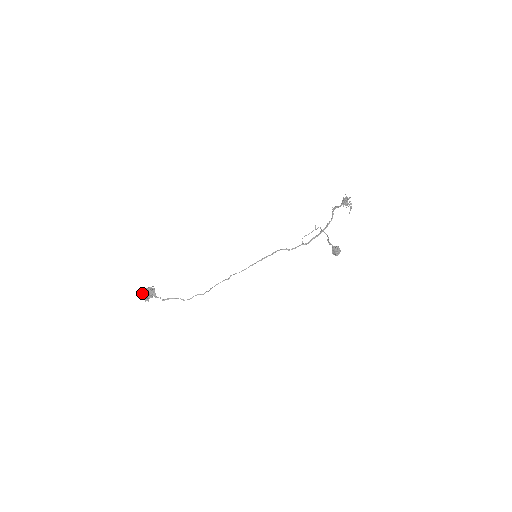
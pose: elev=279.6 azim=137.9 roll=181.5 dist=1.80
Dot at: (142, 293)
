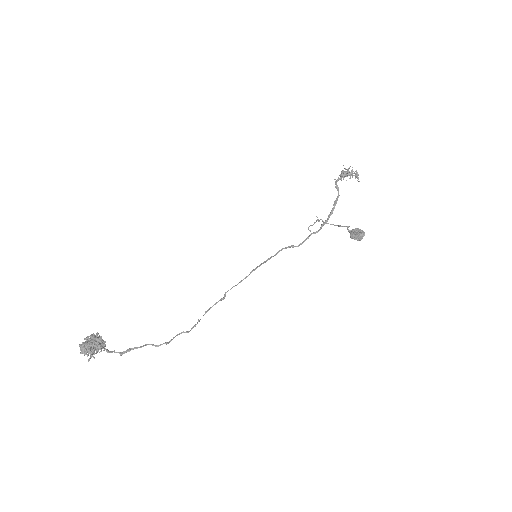
Dot at: (80, 345)
